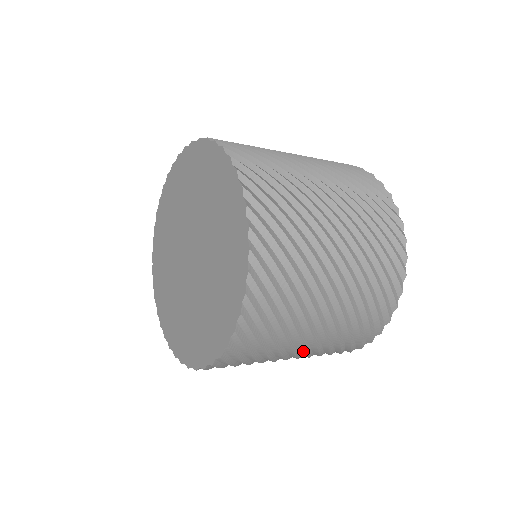
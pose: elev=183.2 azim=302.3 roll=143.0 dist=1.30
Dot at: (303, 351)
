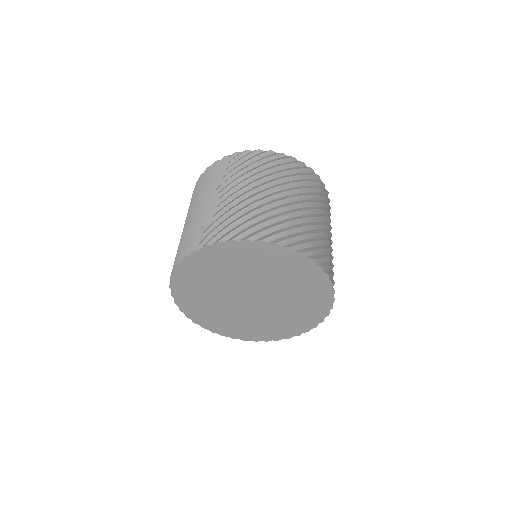
Dot at: occluded
